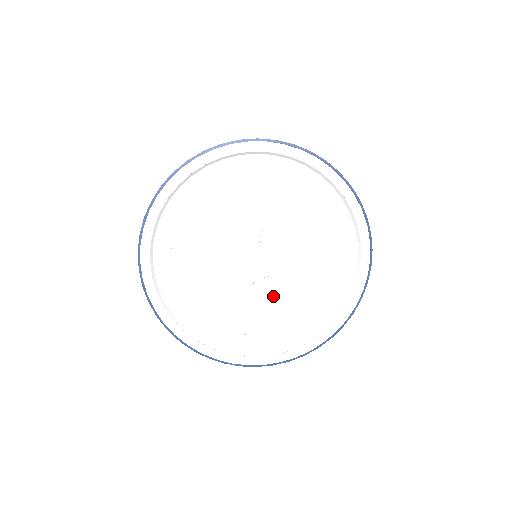
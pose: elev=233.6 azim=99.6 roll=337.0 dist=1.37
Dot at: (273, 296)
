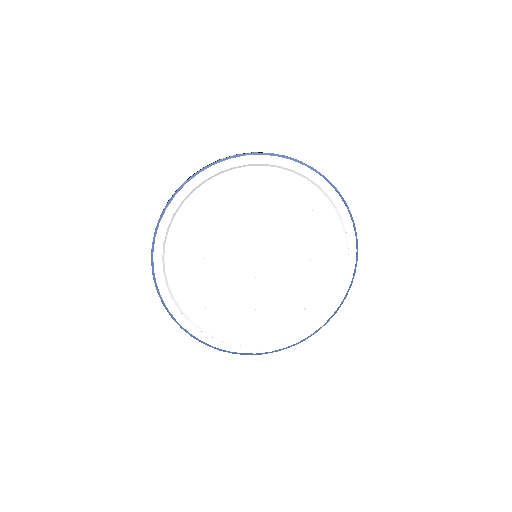
Dot at: (247, 294)
